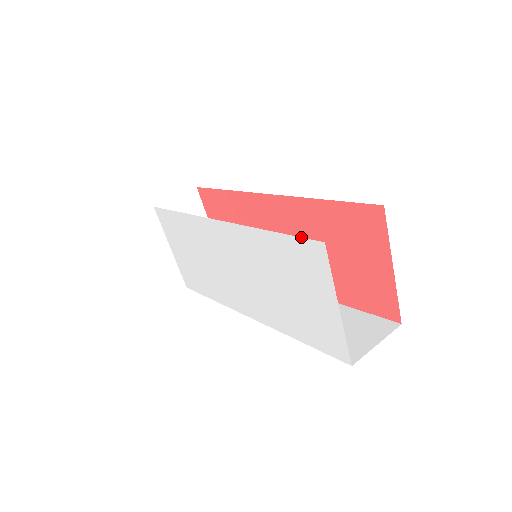
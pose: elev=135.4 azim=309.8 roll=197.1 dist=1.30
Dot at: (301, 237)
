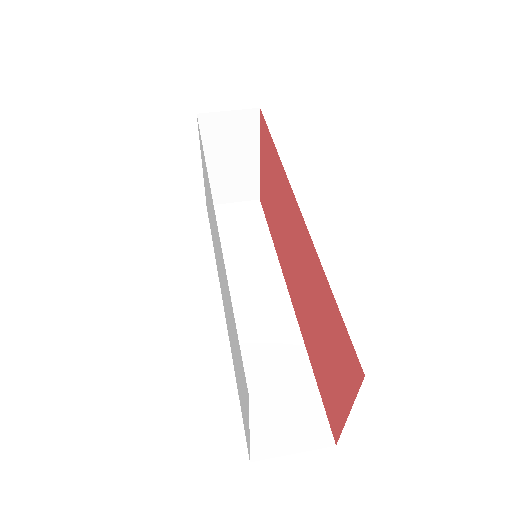
Dot at: occluded
